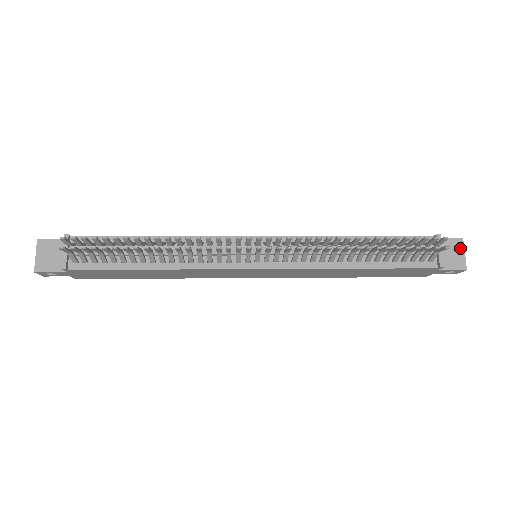
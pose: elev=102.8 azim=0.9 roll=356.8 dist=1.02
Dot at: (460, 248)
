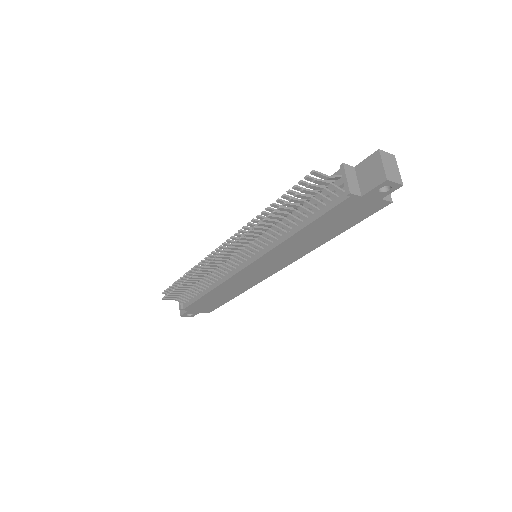
Dot at: (377, 161)
